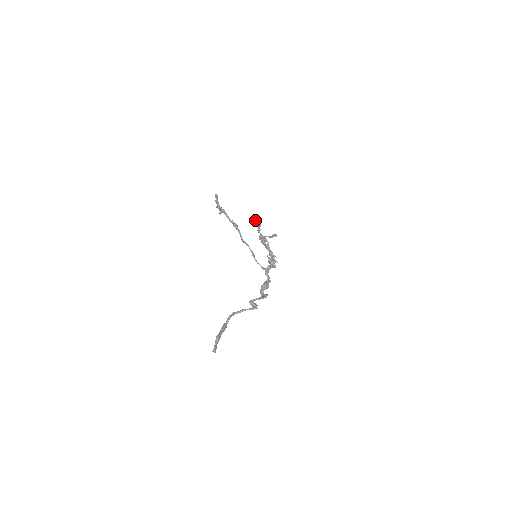
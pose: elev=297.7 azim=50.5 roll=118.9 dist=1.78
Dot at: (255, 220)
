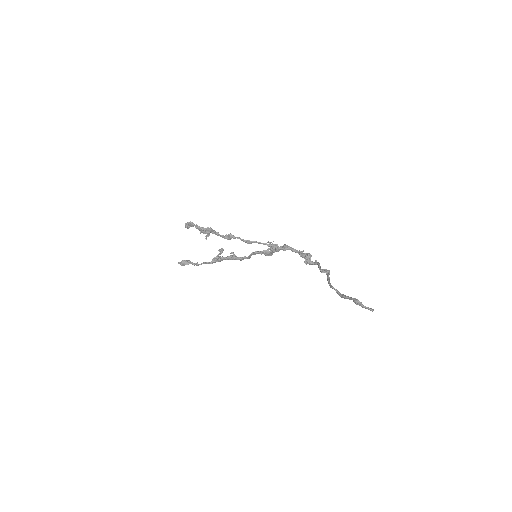
Dot at: (179, 262)
